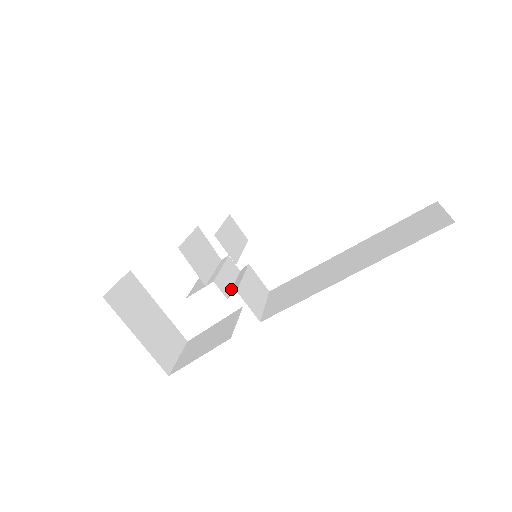
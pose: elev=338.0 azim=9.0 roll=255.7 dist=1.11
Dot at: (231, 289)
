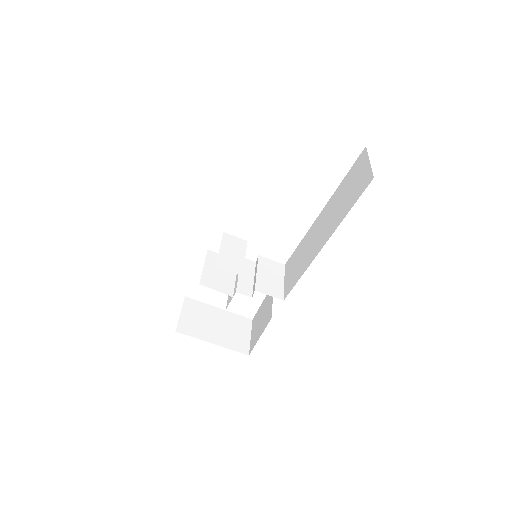
Dot at: (253, 286)
